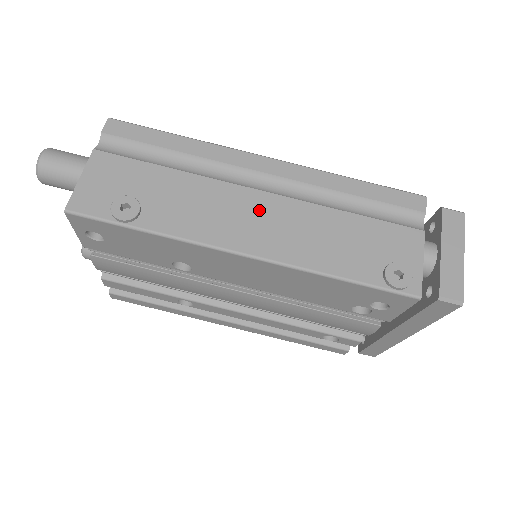
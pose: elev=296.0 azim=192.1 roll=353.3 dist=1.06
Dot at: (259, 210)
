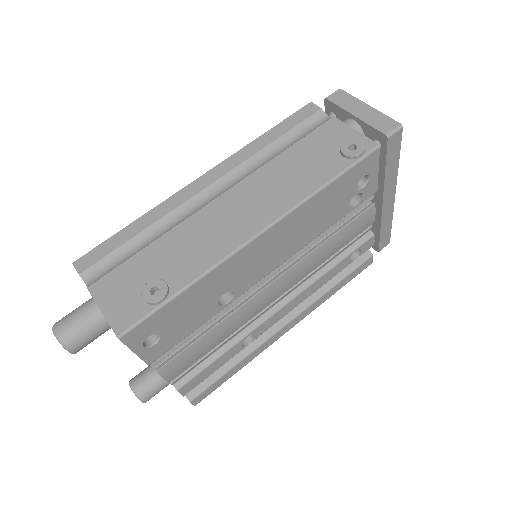
Dot at: (234, 205)
